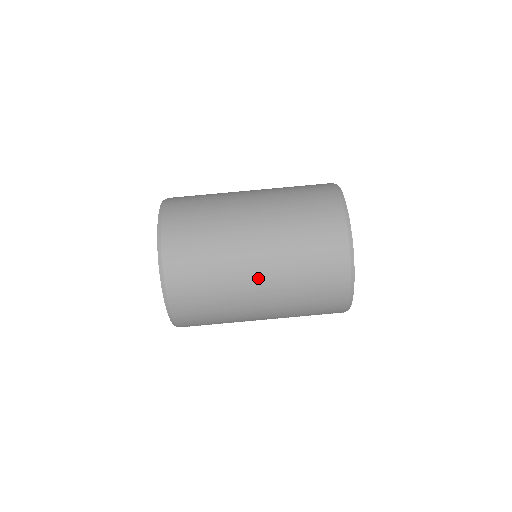
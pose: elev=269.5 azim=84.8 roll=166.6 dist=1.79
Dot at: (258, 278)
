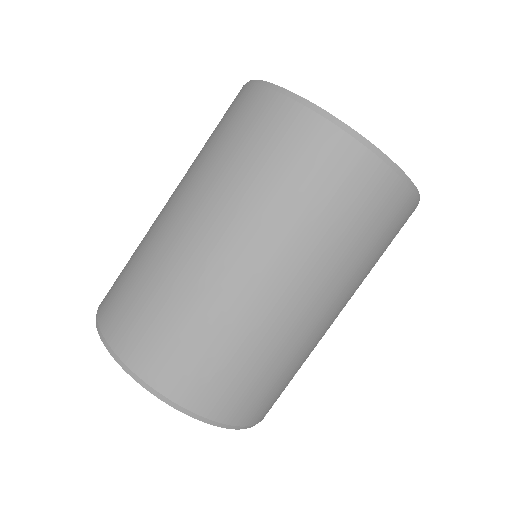
Dot at: (273, 283)
